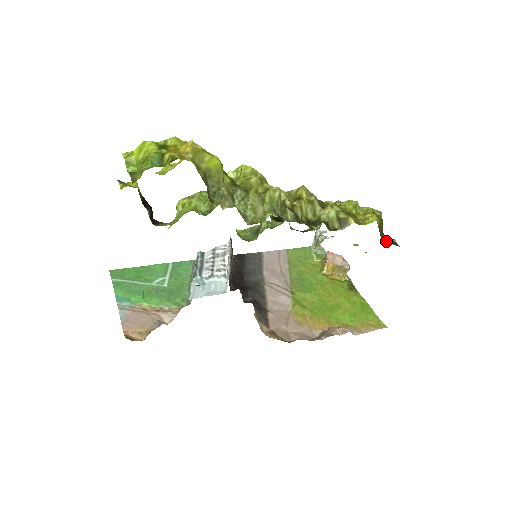
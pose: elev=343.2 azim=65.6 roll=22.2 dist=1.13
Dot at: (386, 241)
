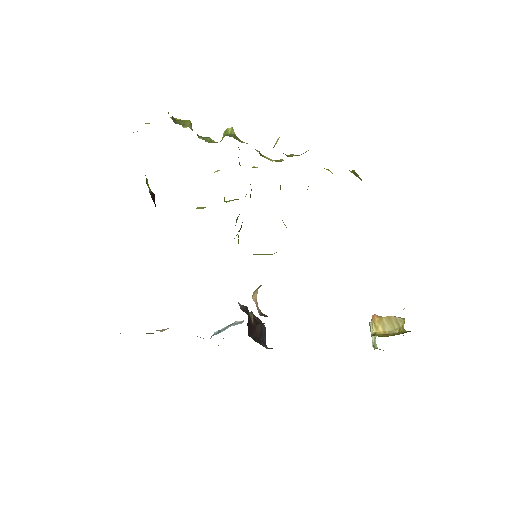
Dot at: occluded
